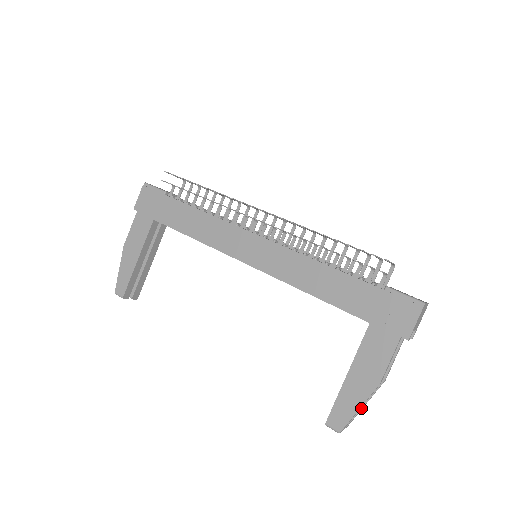
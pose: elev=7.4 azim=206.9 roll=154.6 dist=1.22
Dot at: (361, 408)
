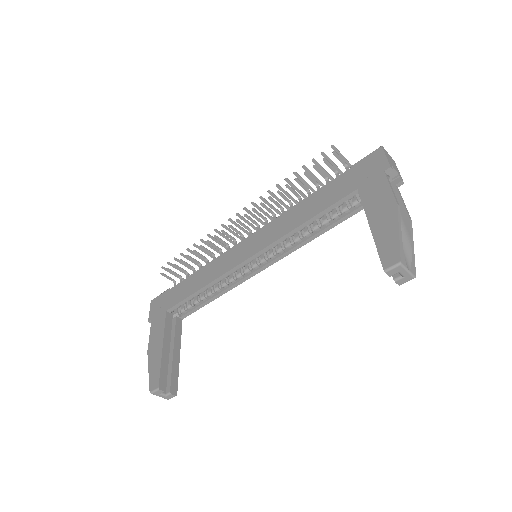
Dot at: (410, 250)
